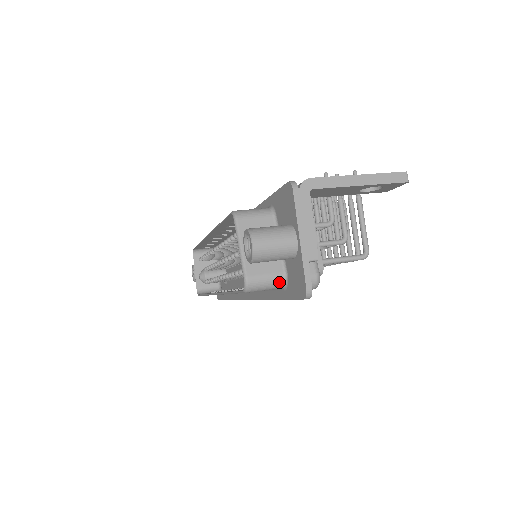
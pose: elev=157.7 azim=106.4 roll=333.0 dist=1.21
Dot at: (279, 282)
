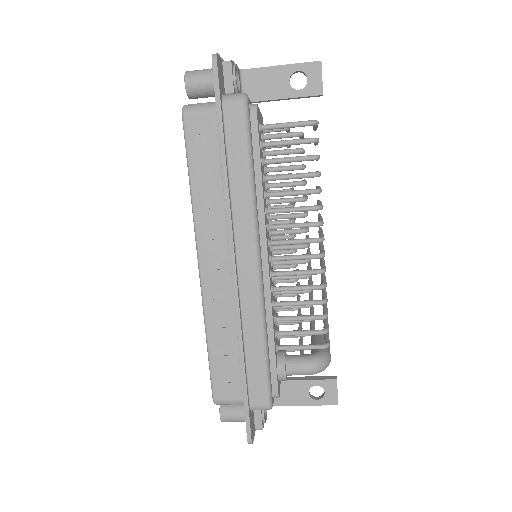
Dot at: (212, 104)
